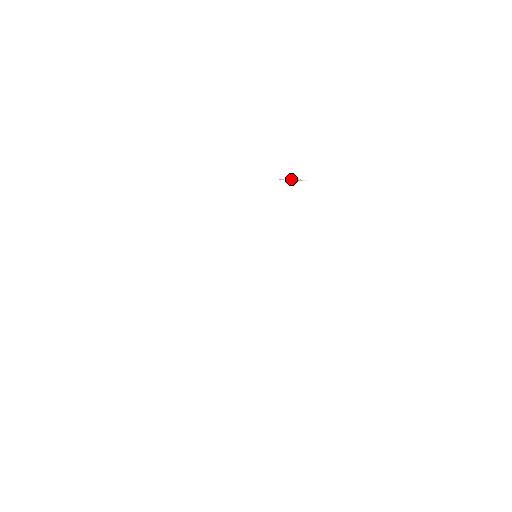
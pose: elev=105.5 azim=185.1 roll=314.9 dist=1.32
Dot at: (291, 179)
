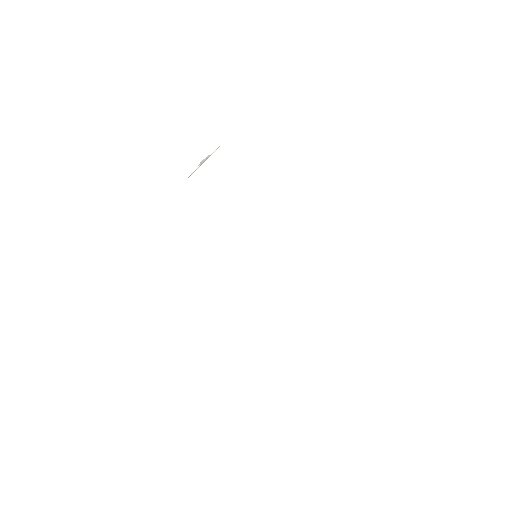
Dot at: (198, 165)
